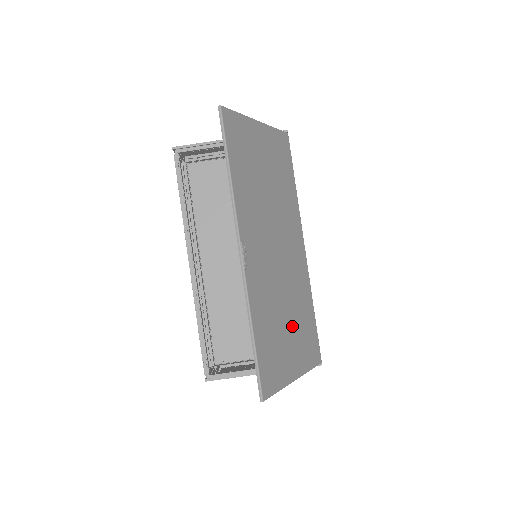
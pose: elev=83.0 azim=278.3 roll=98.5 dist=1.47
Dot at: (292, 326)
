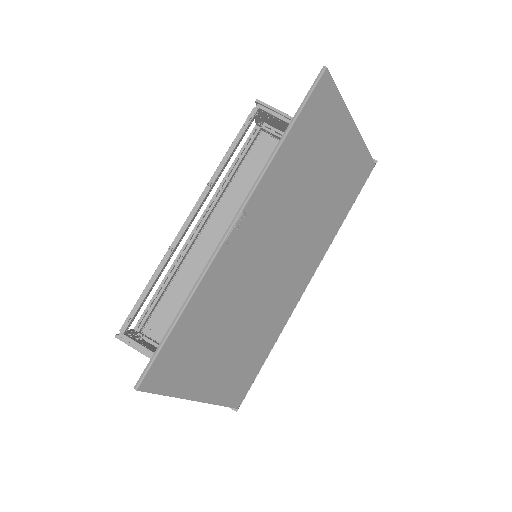
Dot at: (234, 344)
